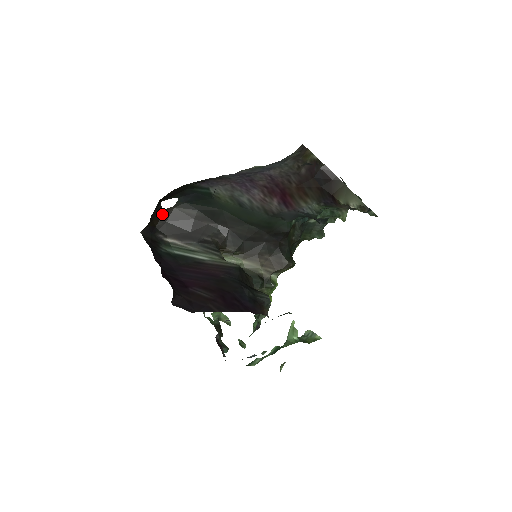
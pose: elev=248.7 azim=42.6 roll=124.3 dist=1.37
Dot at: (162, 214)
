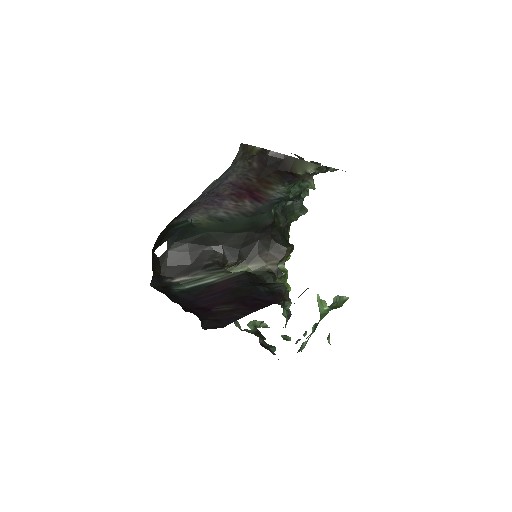
Dot at: (160, 262)
